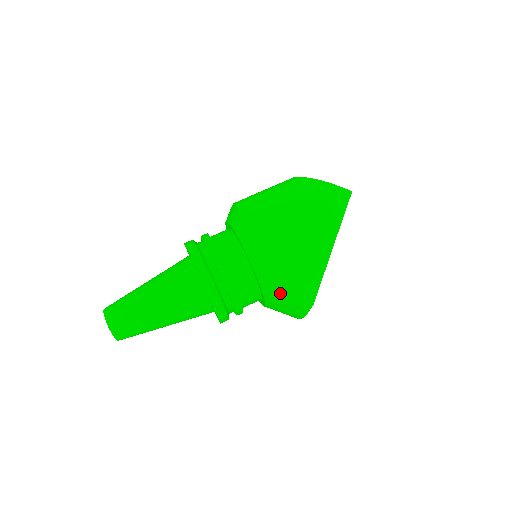
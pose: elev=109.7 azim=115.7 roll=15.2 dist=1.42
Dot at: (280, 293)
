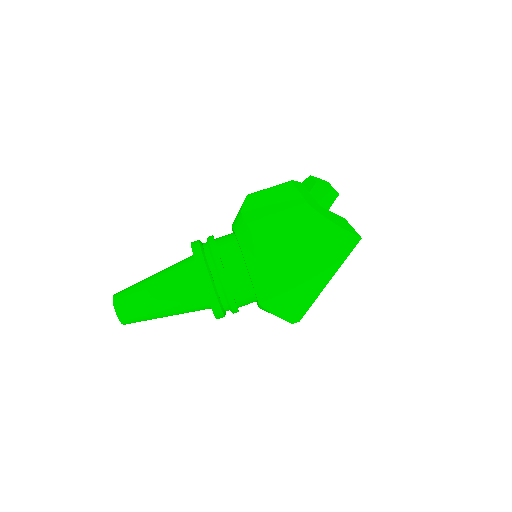
Dot at: (275, 314)
